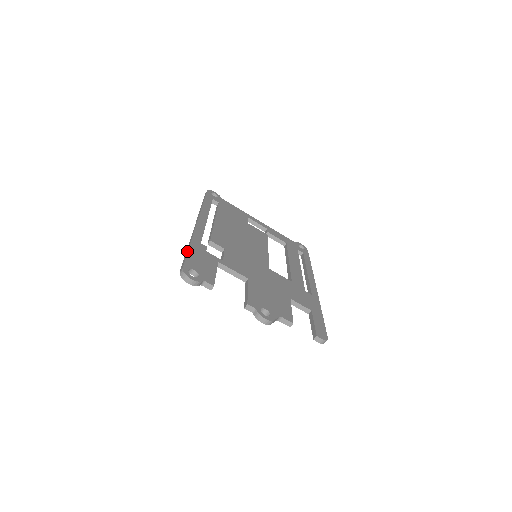
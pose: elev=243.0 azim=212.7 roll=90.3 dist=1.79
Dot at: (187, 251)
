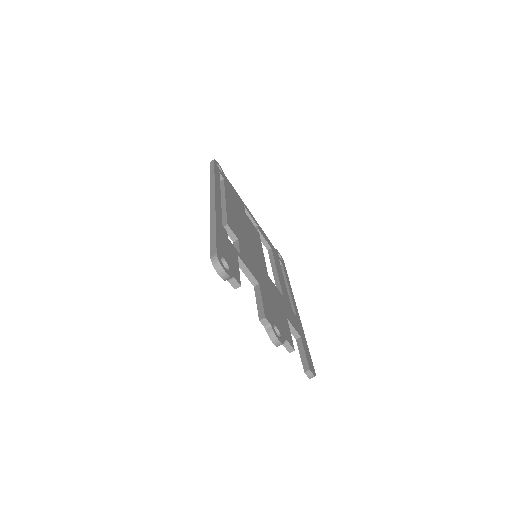
Dot at: (215, 231)
